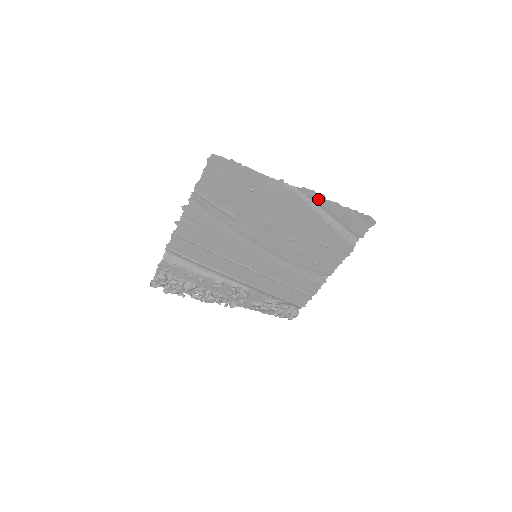
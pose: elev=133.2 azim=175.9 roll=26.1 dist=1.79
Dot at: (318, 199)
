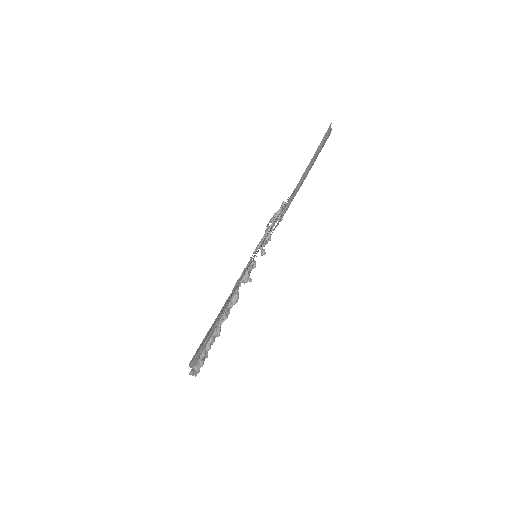
Dot at: occluded
